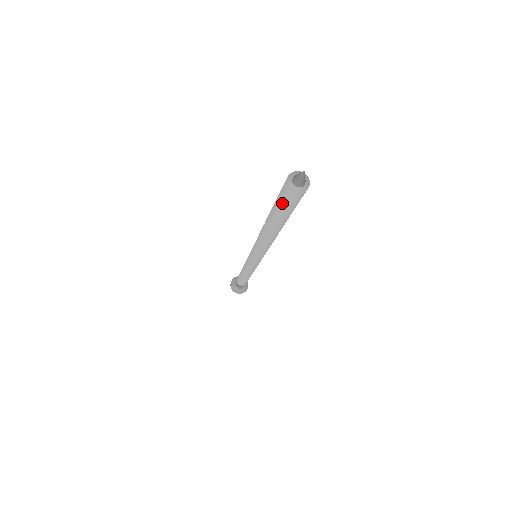
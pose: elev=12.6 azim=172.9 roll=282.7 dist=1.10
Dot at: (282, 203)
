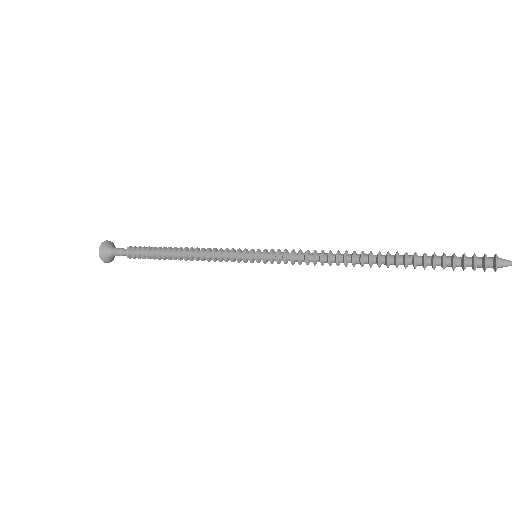
Dot at: (455, 261)
